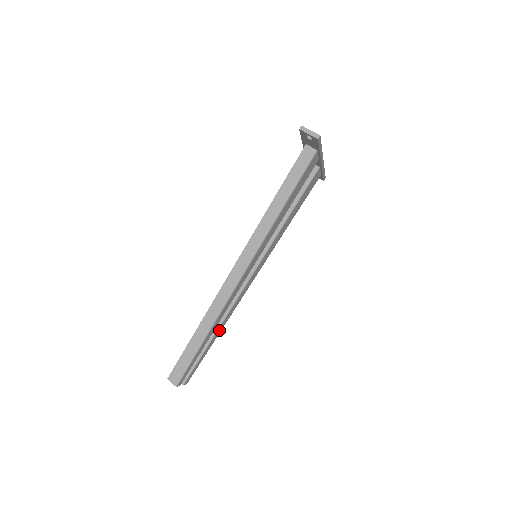
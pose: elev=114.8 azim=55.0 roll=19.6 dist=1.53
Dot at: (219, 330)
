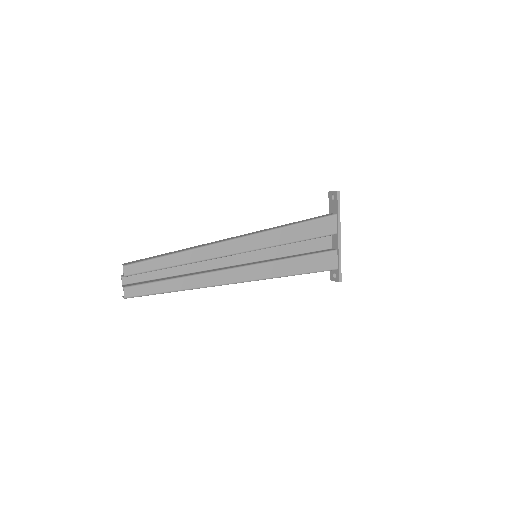
Dot at: (187, 282)
